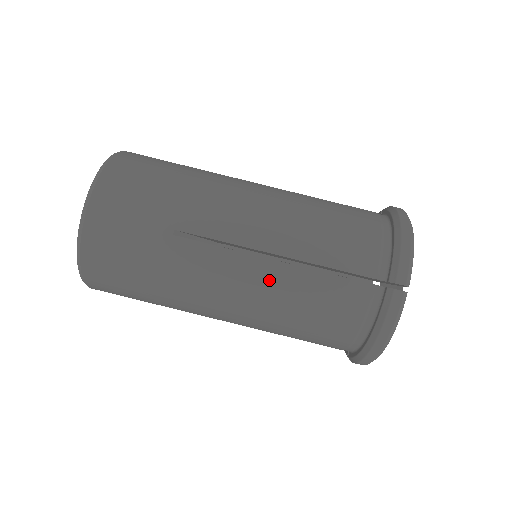
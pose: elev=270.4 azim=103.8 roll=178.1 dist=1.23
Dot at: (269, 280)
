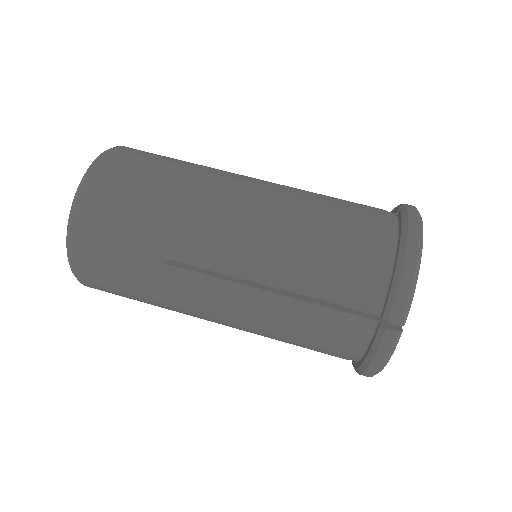
Dot at: (255, 307)
